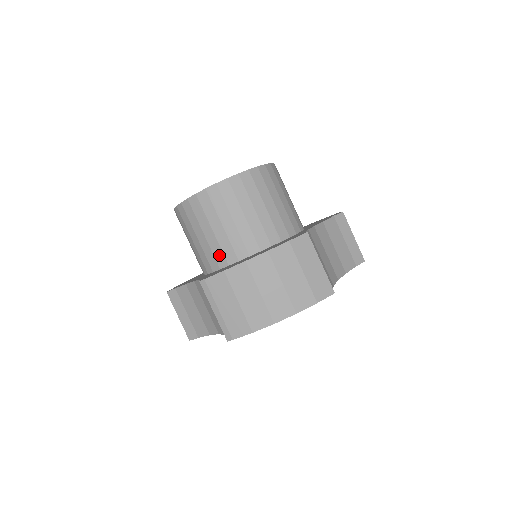
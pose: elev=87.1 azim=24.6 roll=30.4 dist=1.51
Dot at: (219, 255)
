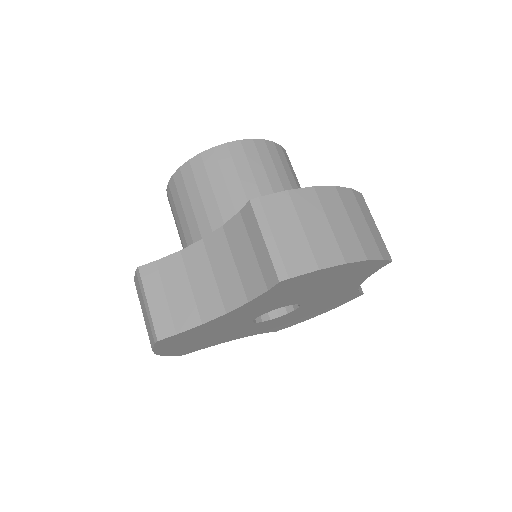
Dot at: occluded
